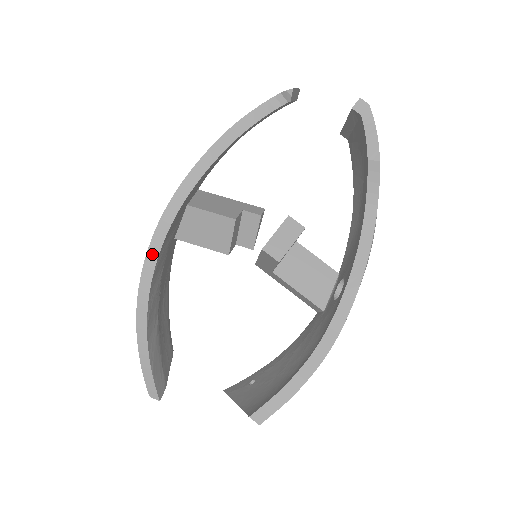
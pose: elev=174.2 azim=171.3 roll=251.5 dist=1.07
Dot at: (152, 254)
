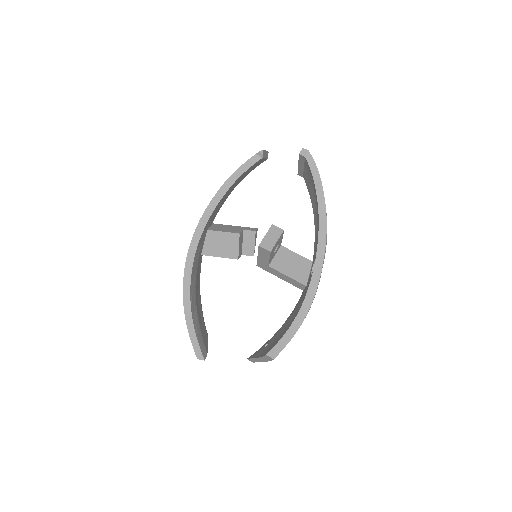
Dot at: (189, 260)
